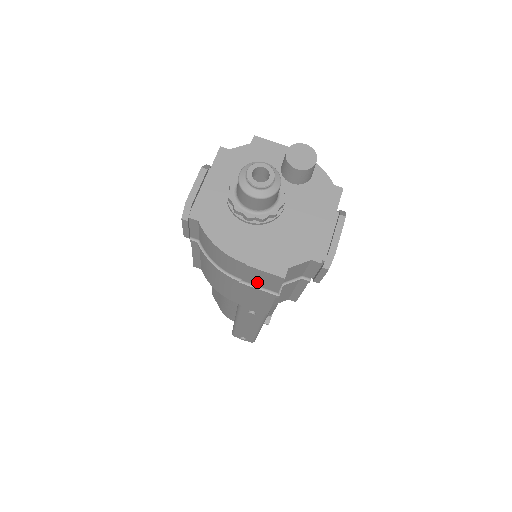
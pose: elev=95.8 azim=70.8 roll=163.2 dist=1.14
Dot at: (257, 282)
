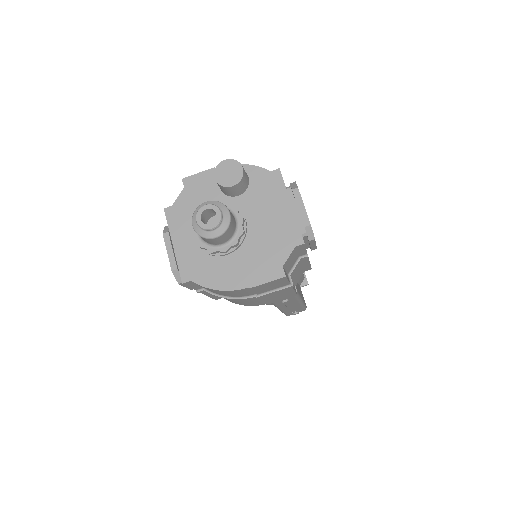
Dot at: (269, 289)
